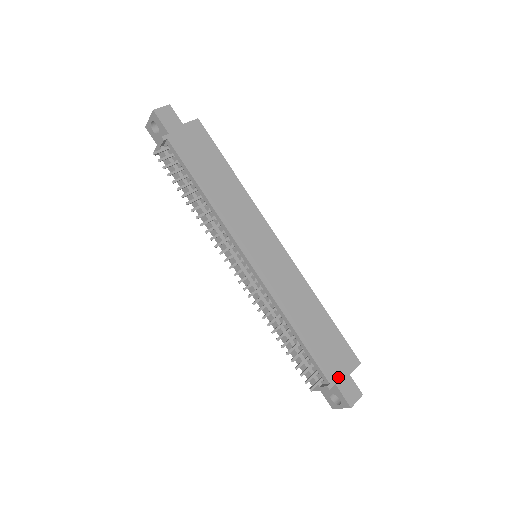
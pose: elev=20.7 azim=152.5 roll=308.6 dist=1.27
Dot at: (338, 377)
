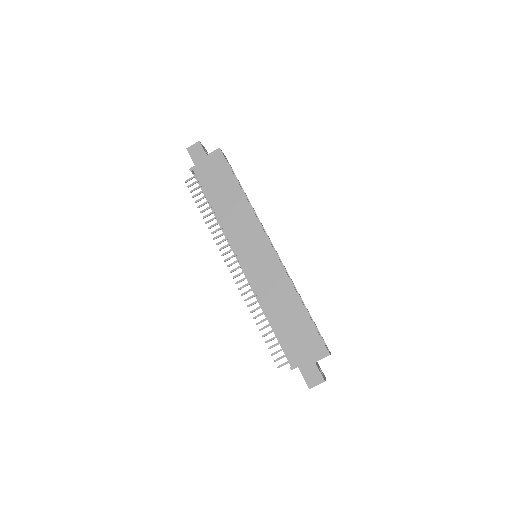
Dot at: (302, 362)
